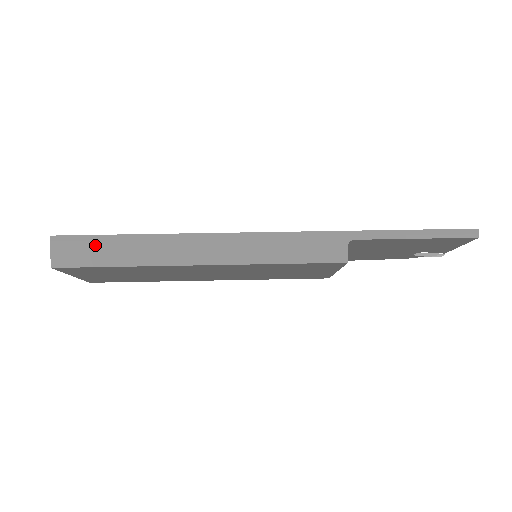
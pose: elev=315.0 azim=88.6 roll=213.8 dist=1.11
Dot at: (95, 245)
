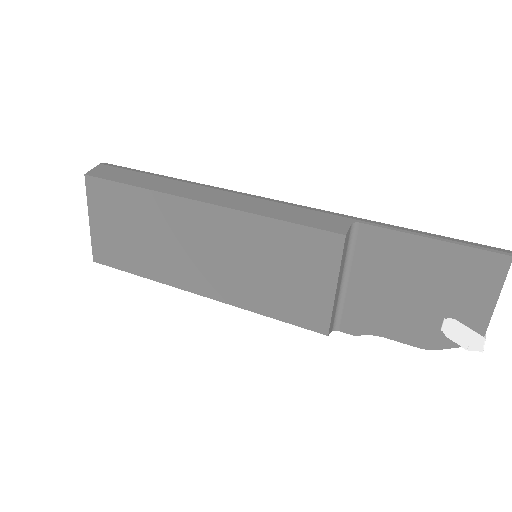
Dot at: (129, 172)
